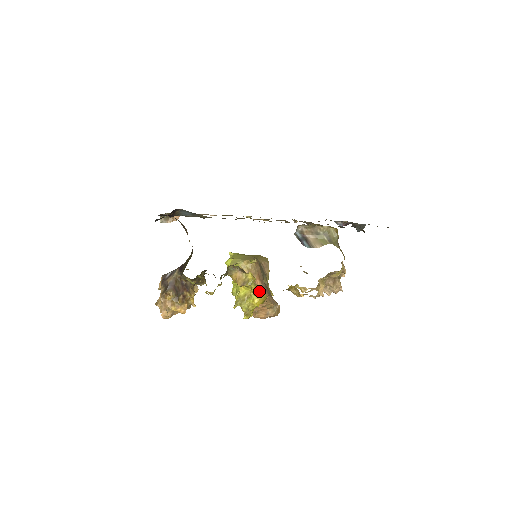
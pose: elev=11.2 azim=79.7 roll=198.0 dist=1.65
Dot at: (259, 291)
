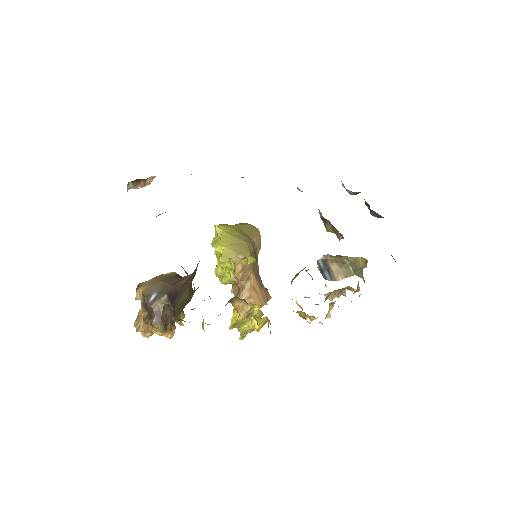
Dot at: (263, 320)
